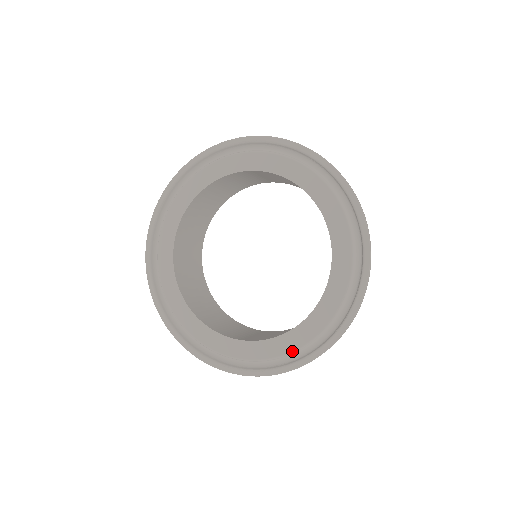
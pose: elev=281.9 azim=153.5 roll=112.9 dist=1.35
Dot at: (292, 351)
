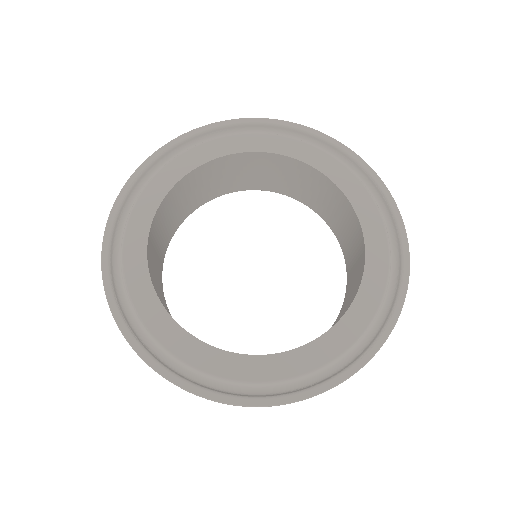
Dot at: (388, 258)
